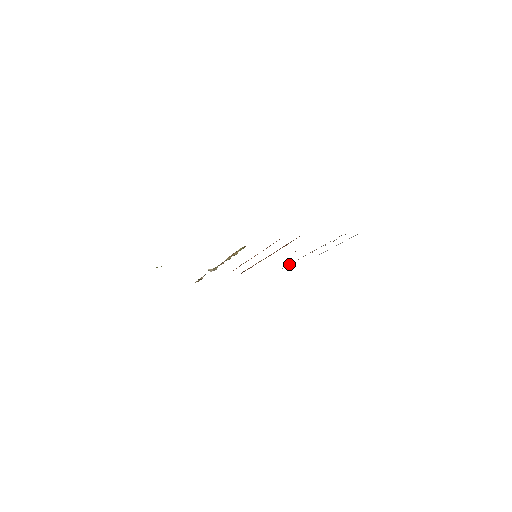
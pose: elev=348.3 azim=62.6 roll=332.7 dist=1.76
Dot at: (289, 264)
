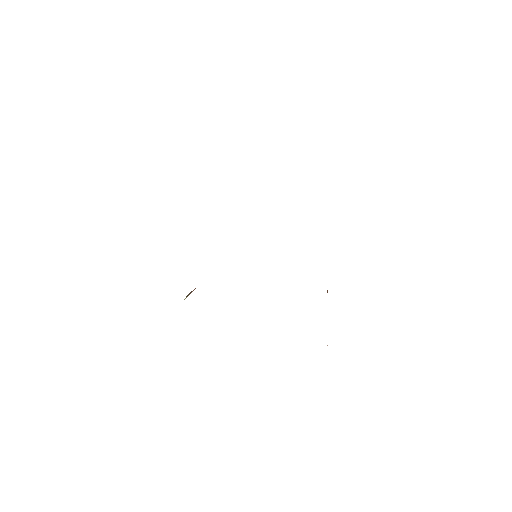
Dot at: occluded
